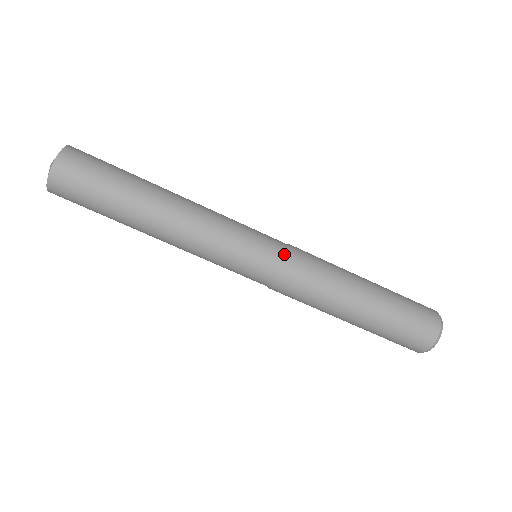
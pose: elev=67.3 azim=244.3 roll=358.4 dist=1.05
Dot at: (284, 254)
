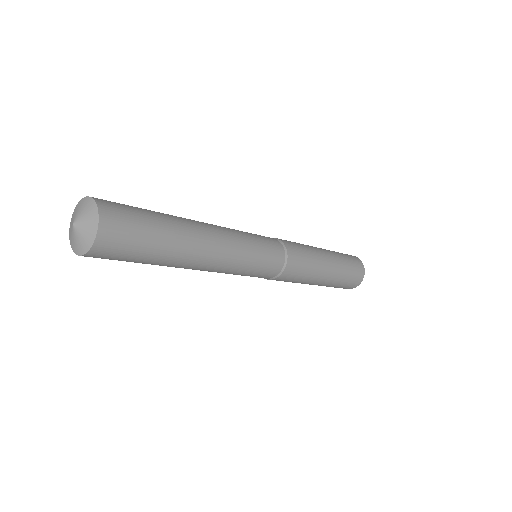
Dot at: (284, 252)
